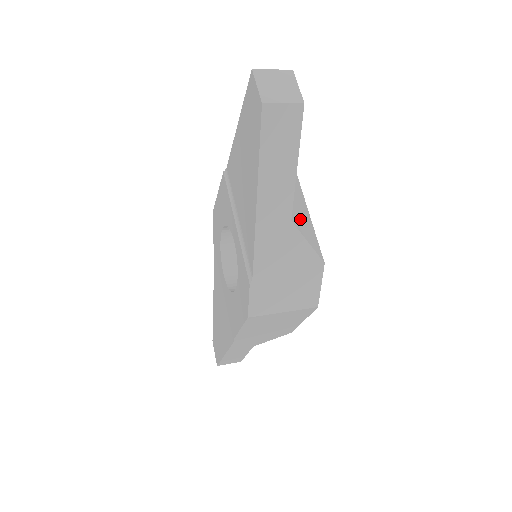
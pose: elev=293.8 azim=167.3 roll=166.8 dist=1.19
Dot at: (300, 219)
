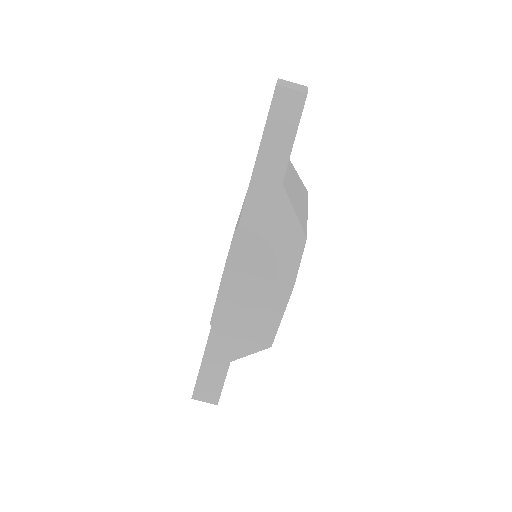
Dot at: (294, 199)
